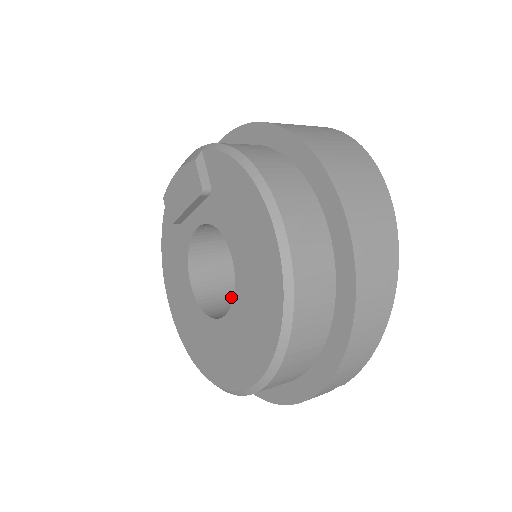
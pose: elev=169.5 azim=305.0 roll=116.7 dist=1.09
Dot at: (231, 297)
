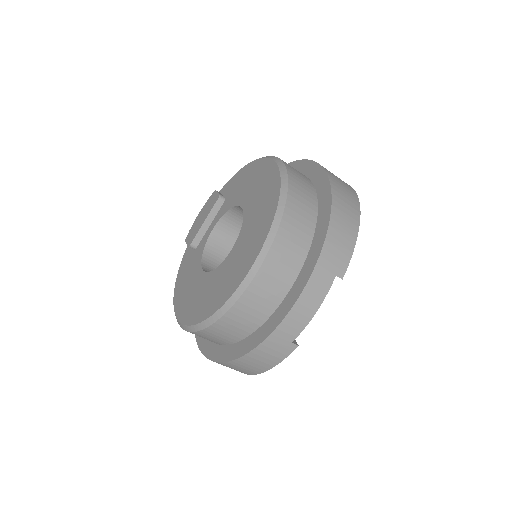
Dot at: occluded
